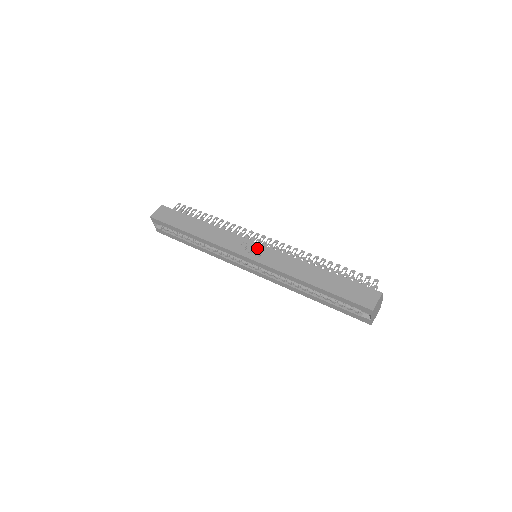
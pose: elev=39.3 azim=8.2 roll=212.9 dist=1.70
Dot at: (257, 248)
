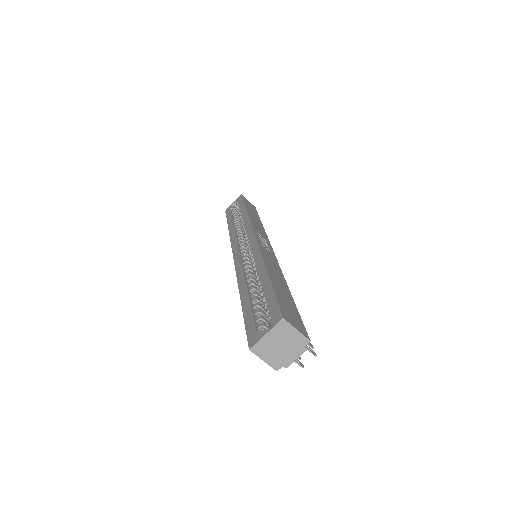
Dot at: (269, 248)
